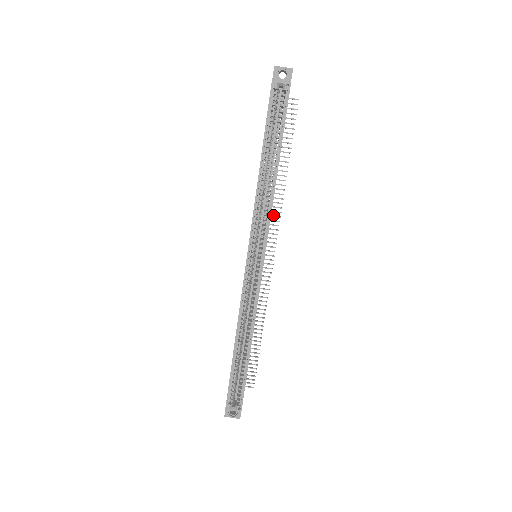
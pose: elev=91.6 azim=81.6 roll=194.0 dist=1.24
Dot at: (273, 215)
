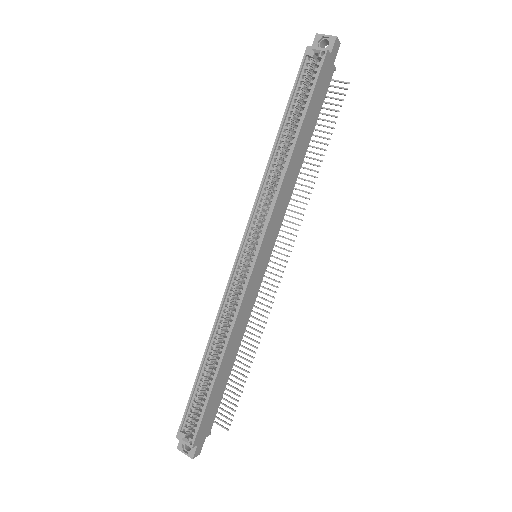
Dot at: occluded
